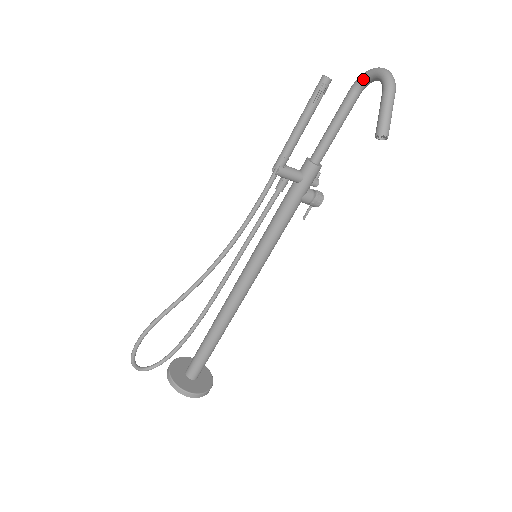
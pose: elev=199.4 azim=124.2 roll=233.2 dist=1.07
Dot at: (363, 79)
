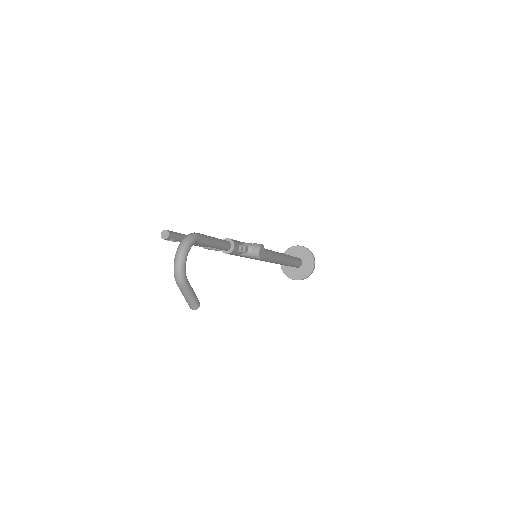
Dot at: occluded
